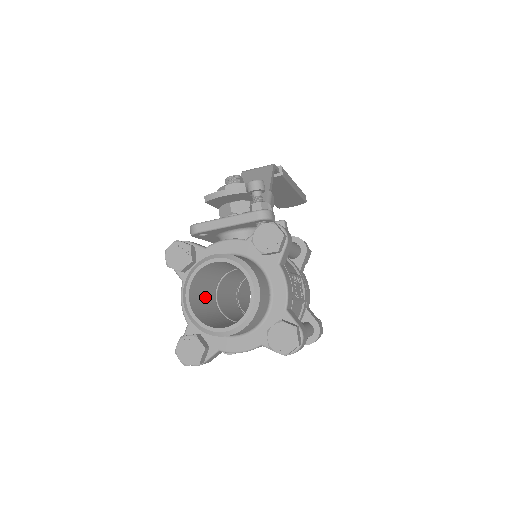
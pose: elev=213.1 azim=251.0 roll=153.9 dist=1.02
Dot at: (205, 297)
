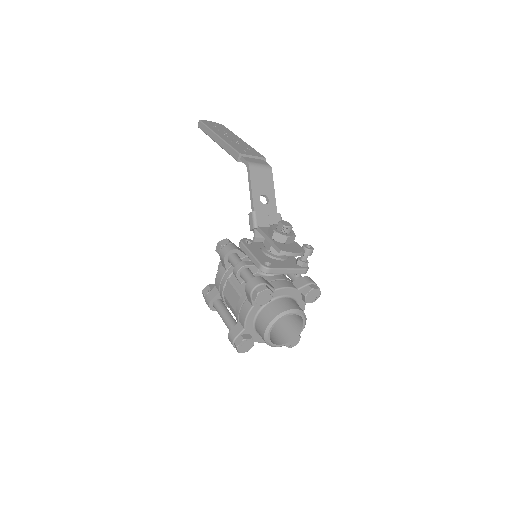
Dot at: occluded
